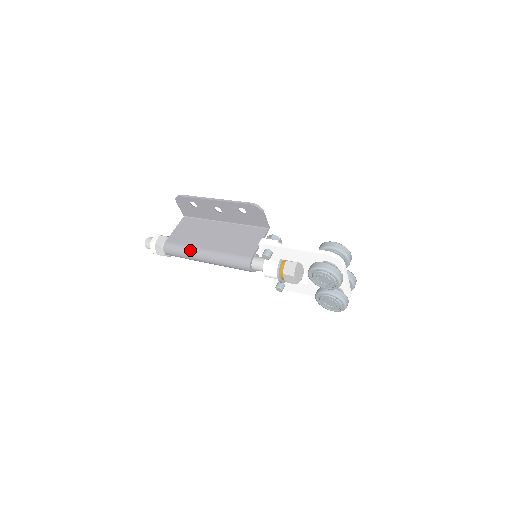
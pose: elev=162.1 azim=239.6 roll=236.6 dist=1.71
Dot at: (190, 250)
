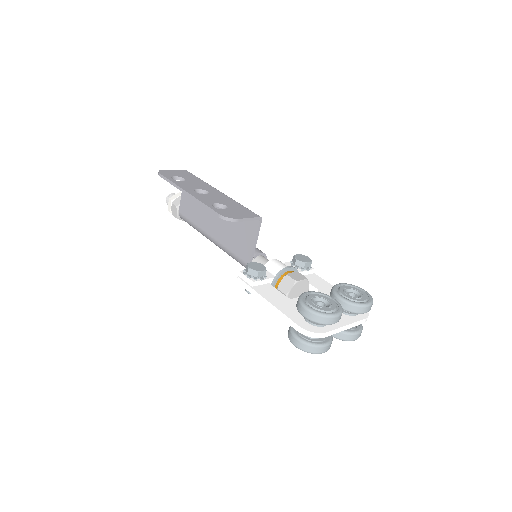
Dot at: occluded
